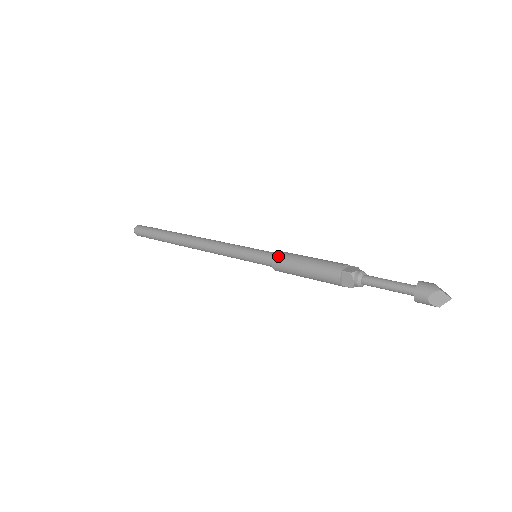
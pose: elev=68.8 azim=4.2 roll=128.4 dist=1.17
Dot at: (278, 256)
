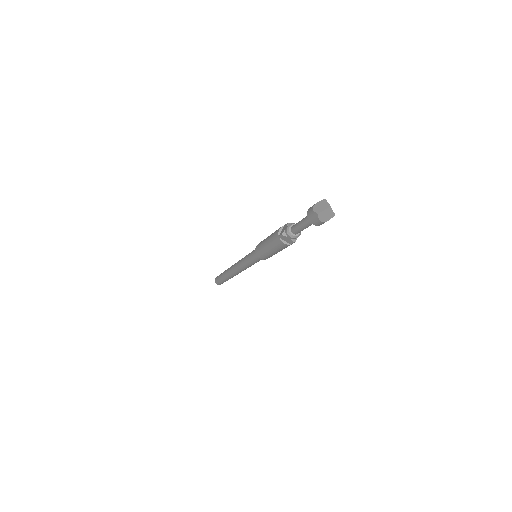
Dot at: occluded
